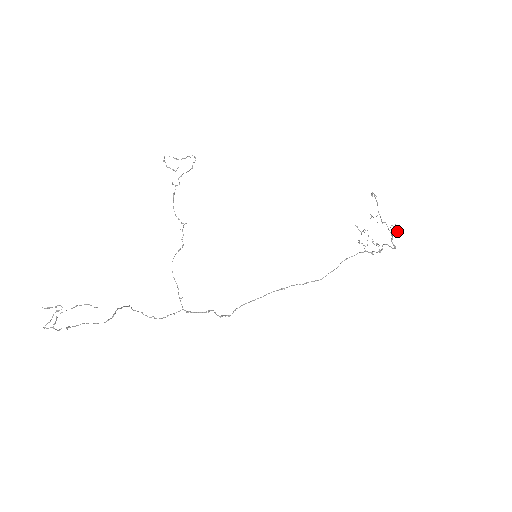
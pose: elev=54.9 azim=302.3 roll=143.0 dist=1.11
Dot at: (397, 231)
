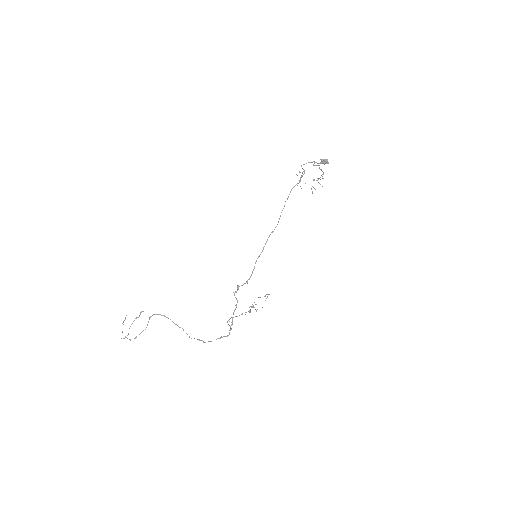
Dot at: (322, 163)
